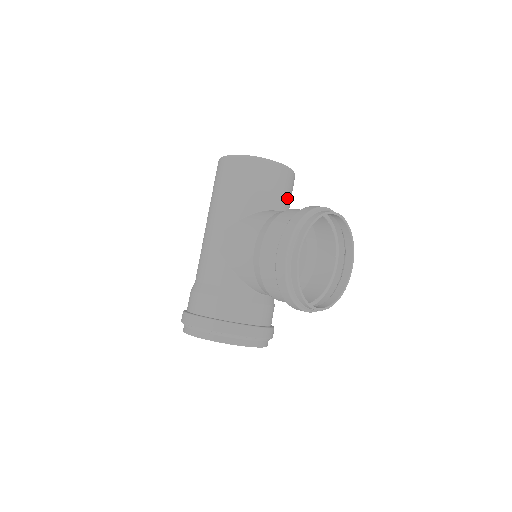
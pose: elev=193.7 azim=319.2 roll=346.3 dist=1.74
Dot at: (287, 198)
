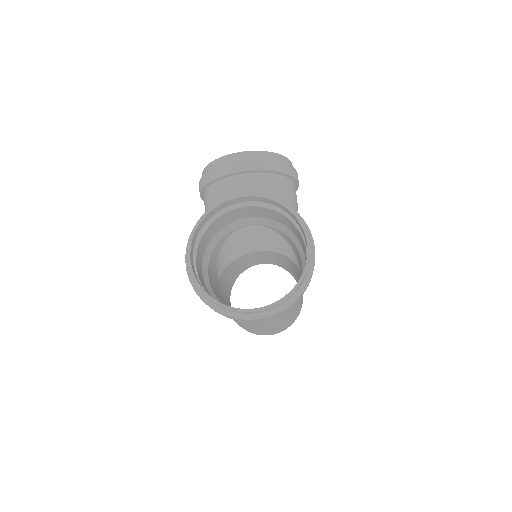
Dot at: occluded
